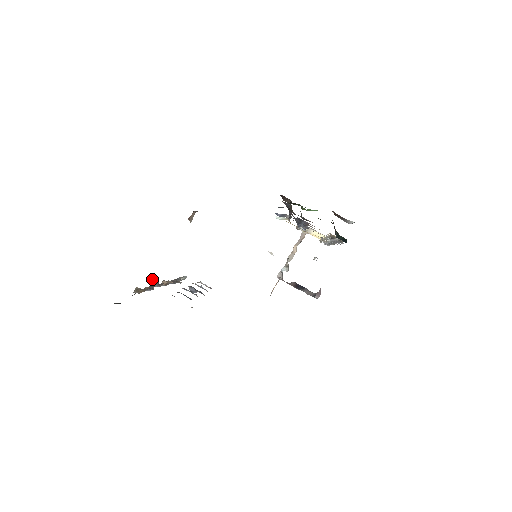
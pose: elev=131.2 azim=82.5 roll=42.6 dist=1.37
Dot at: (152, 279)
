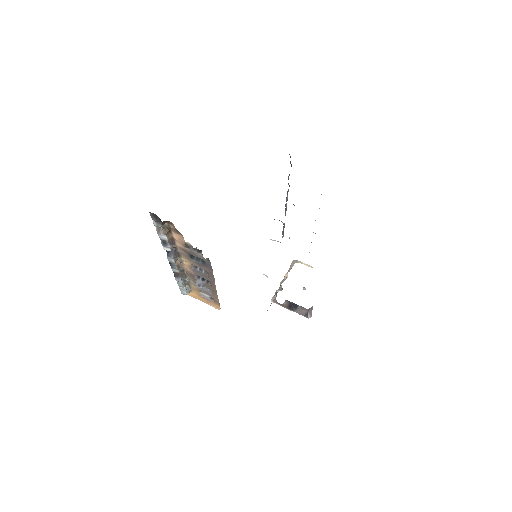
Dot at: occluded
